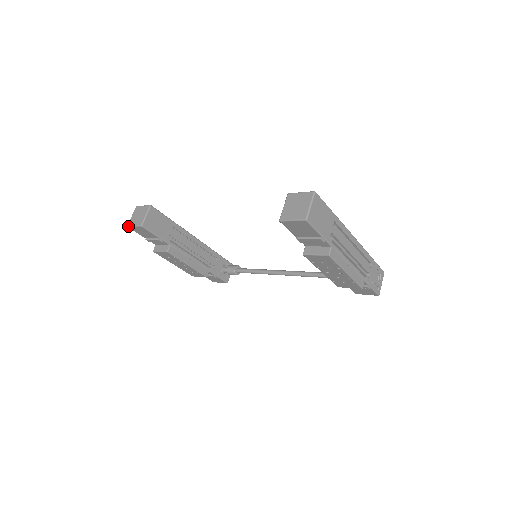
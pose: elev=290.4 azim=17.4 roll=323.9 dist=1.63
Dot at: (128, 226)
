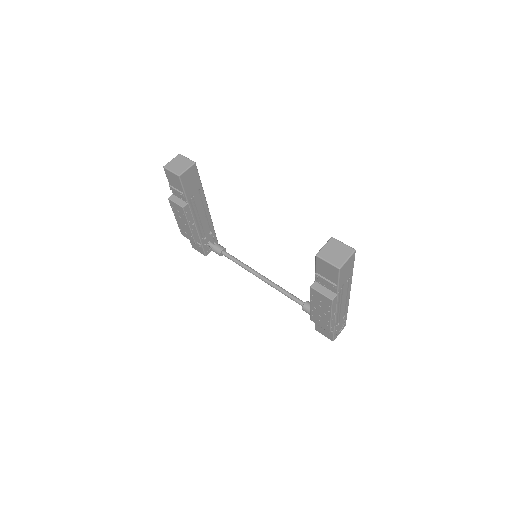
Dot at: (164, 167)
